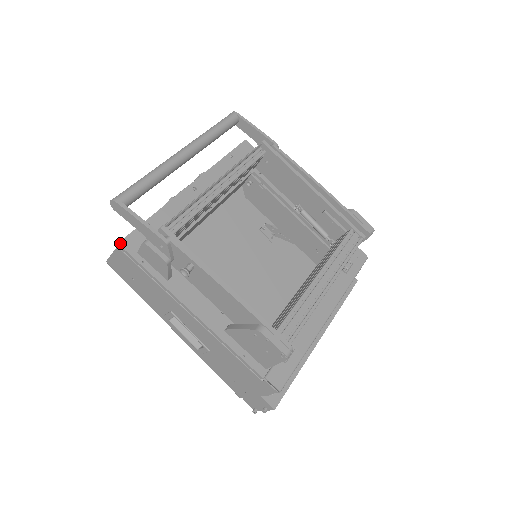
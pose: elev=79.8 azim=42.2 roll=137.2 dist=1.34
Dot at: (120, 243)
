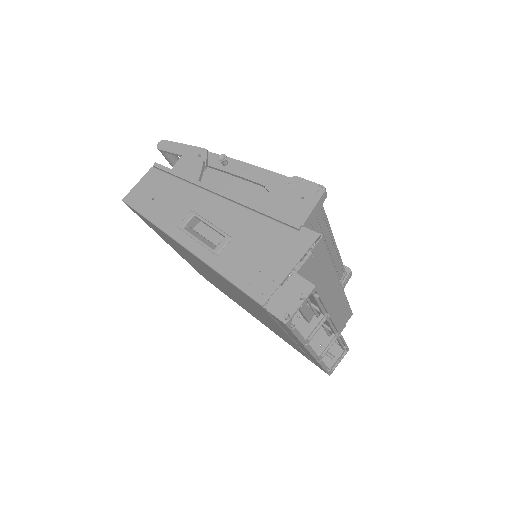
Dot at: (157, 163)
